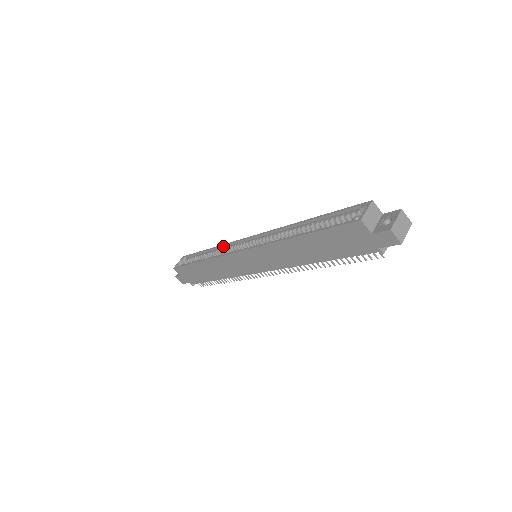
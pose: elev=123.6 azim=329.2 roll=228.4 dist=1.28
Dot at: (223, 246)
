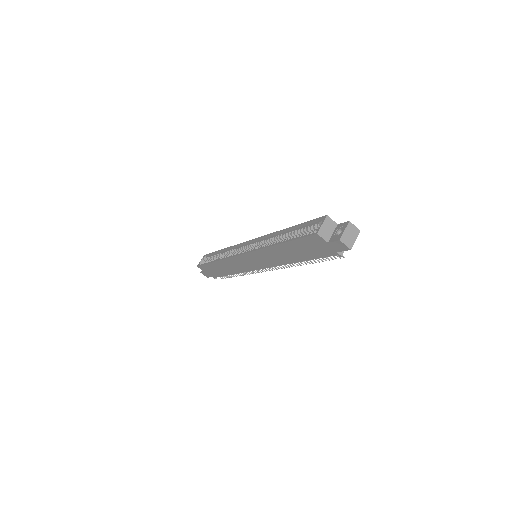
Dot at: (231, 248)
